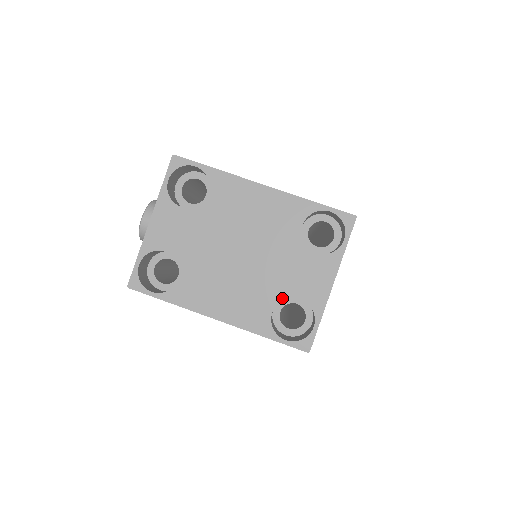
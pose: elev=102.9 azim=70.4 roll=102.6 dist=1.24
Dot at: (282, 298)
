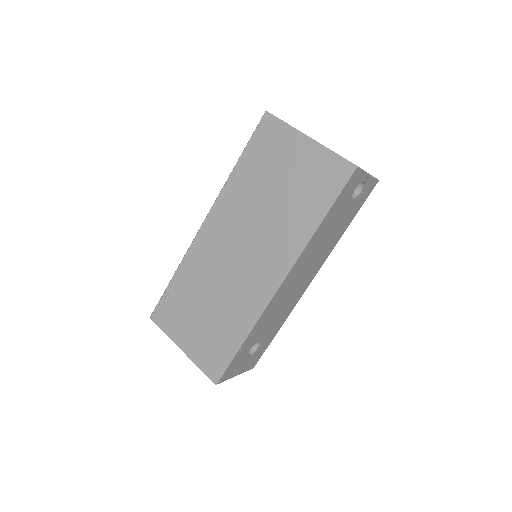
Dot at: occluded
